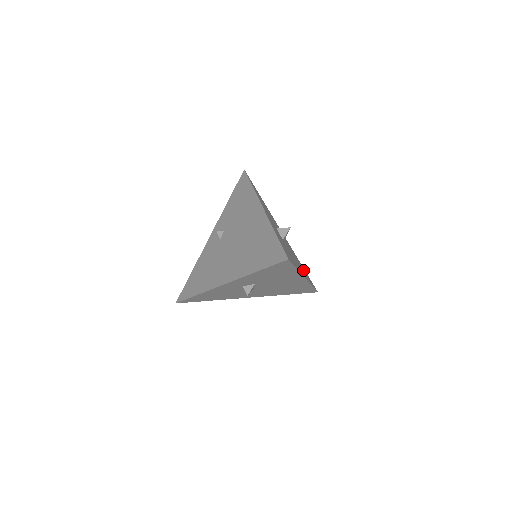
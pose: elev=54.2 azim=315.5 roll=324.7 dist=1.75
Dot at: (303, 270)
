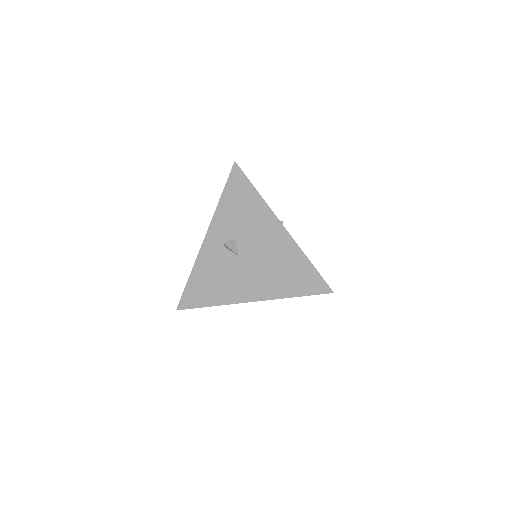
Dot at: occluded
